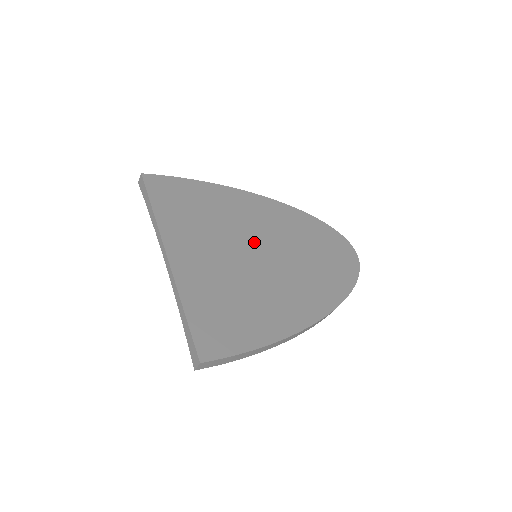
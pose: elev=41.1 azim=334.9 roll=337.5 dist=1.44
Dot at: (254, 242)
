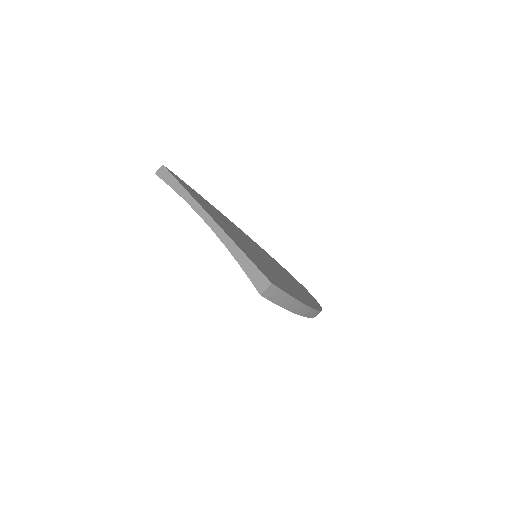
Dot at: (252, 246)
